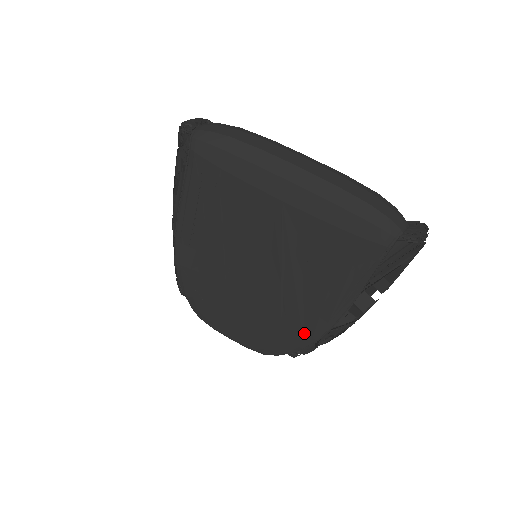
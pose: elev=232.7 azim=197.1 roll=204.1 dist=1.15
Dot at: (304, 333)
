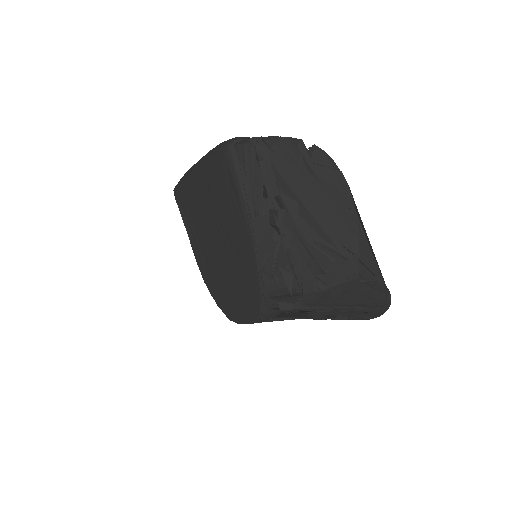
Dot at: (252, 270)
